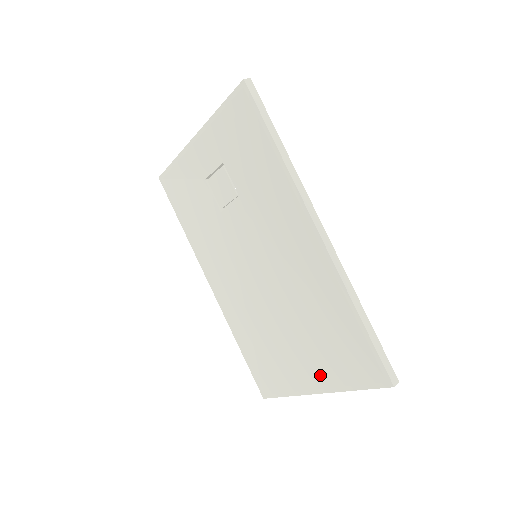
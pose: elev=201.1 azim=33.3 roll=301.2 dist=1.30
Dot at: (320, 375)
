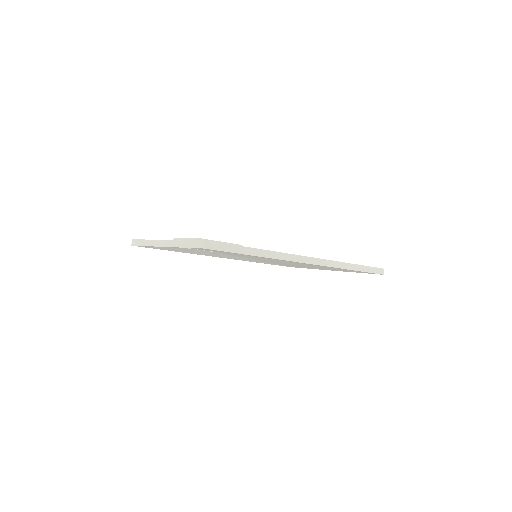
Dot at: occluded
